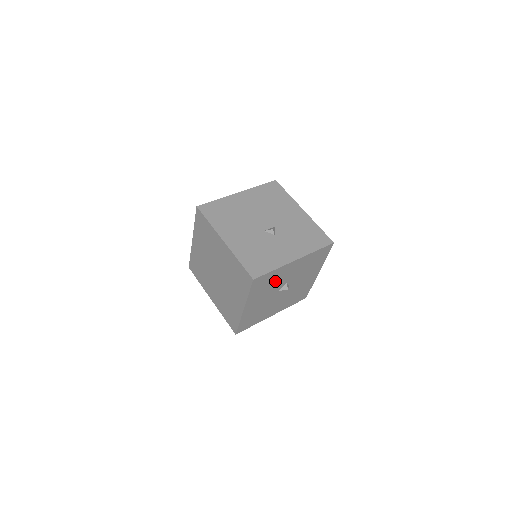
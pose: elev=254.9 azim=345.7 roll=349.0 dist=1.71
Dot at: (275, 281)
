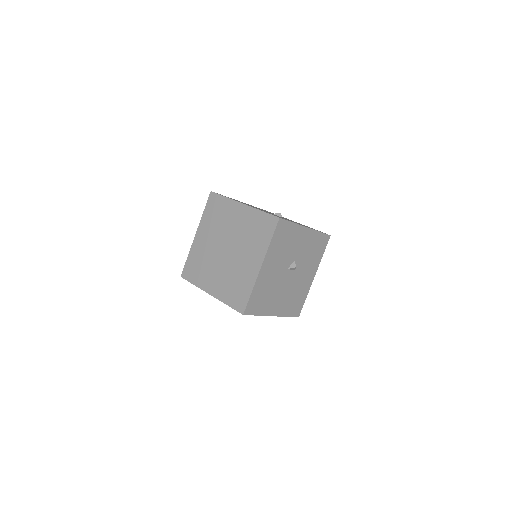
Dot at: (289, 245)
